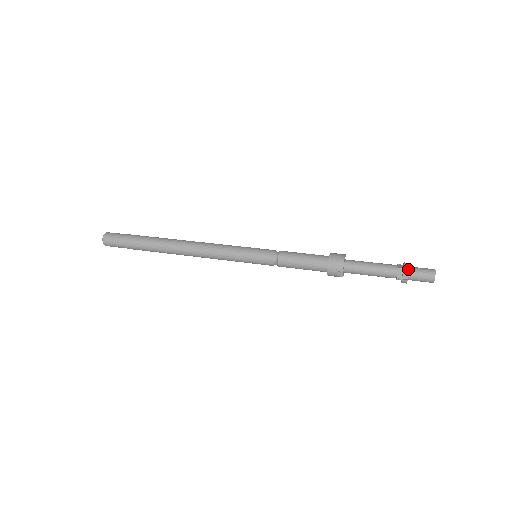
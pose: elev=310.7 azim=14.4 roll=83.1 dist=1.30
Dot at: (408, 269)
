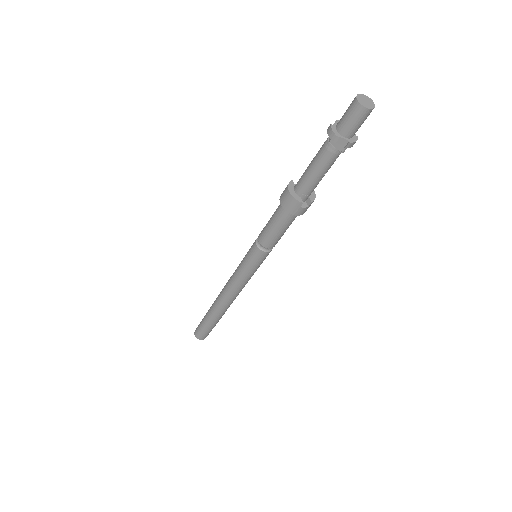
Dot at: (334, 135)
